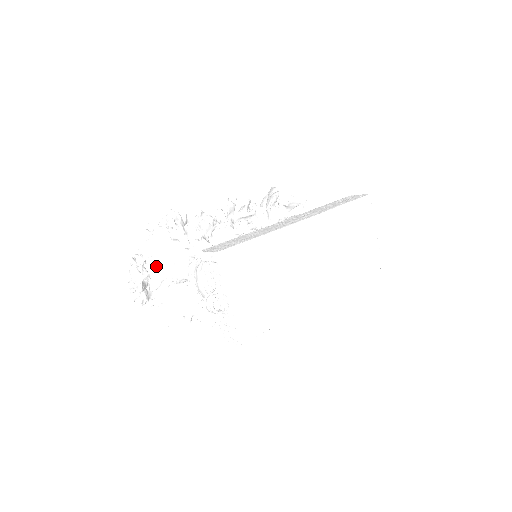
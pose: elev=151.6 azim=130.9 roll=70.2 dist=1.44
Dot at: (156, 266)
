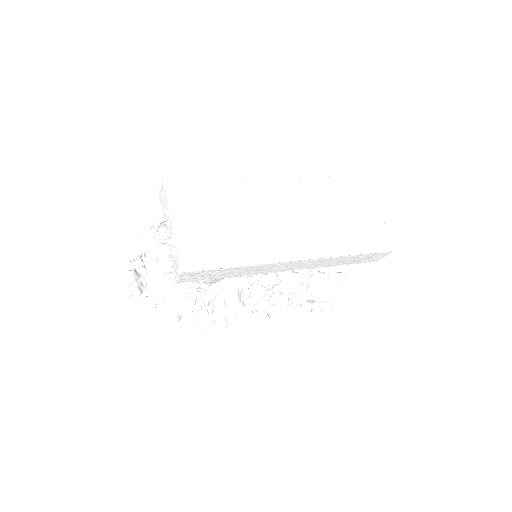
Dot at: (156, 265)
